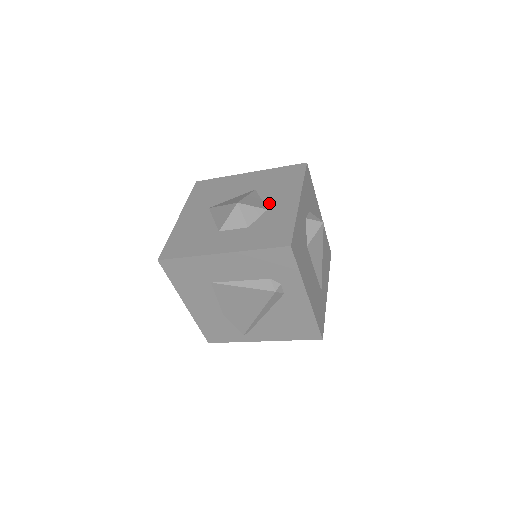
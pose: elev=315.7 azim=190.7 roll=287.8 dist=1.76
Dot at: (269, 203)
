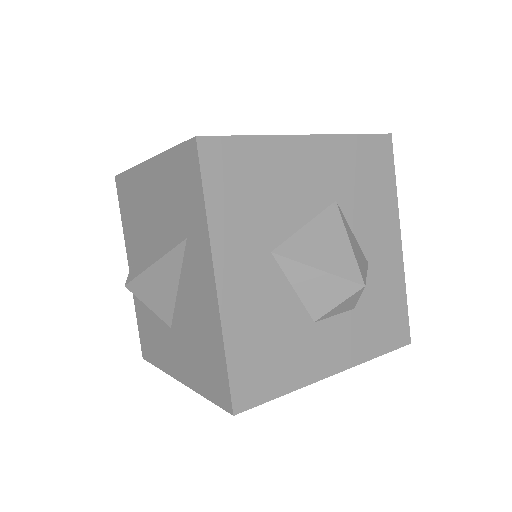
Dot at: (367, 247)
